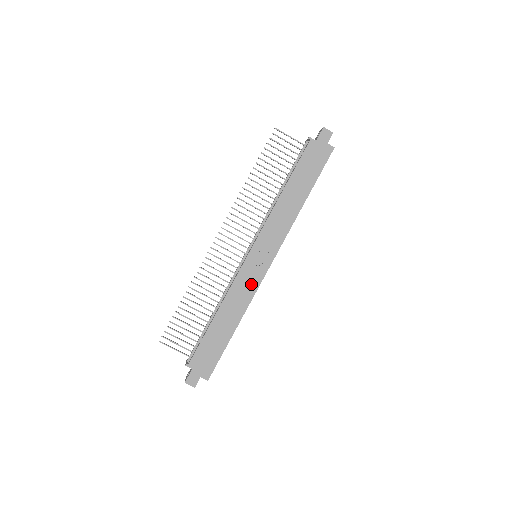
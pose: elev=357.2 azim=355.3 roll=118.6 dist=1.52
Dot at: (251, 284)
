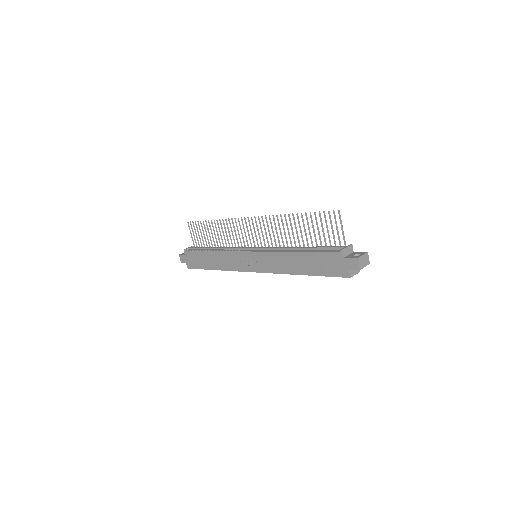
Dot at: (236, 265)
